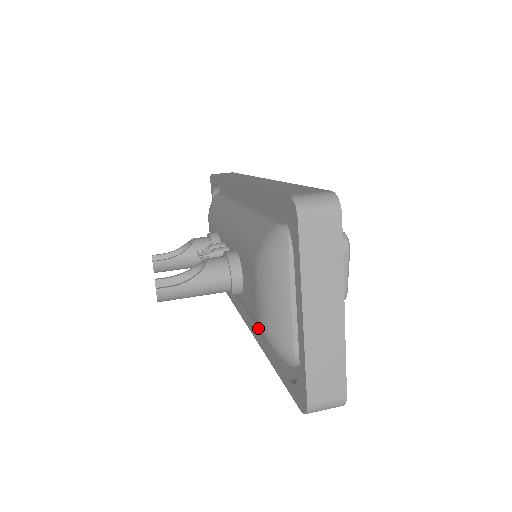
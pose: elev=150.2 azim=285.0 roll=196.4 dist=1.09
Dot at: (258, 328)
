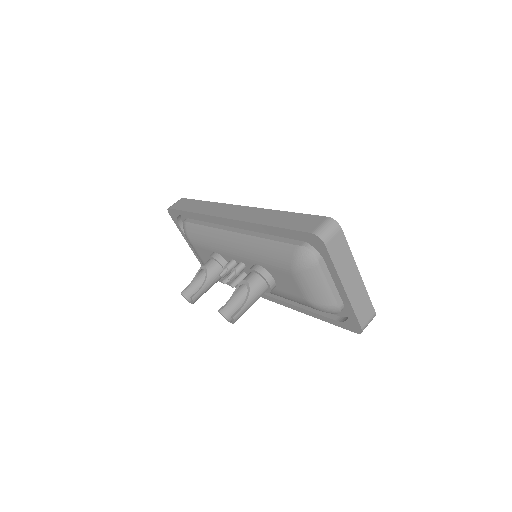
Dot at: (303, 303)
